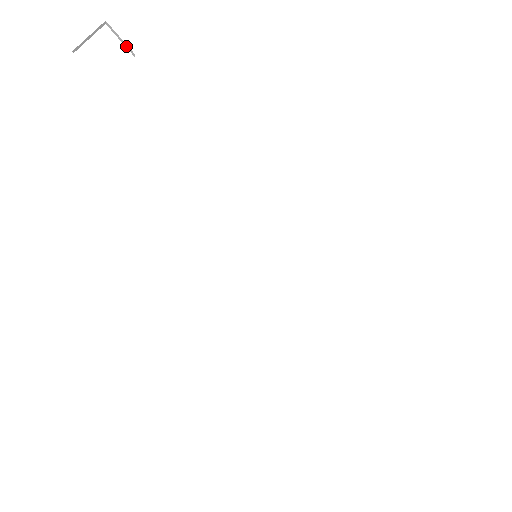
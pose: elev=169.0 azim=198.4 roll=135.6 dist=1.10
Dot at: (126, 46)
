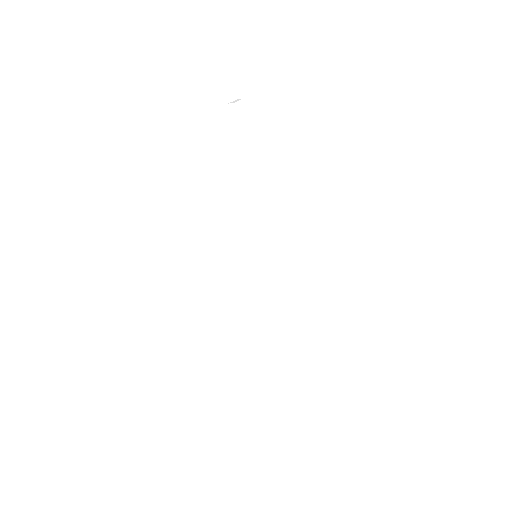
Dot at: (238, 91)
